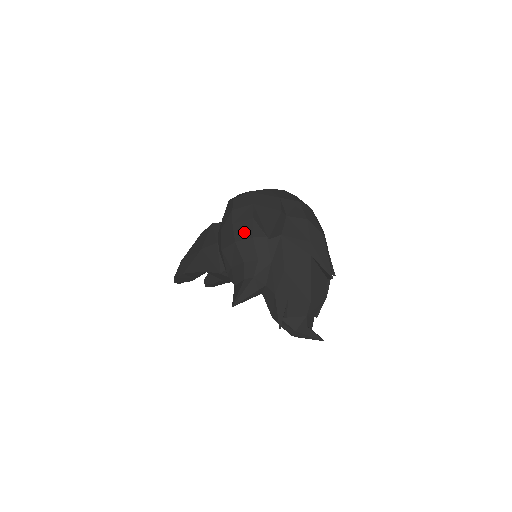
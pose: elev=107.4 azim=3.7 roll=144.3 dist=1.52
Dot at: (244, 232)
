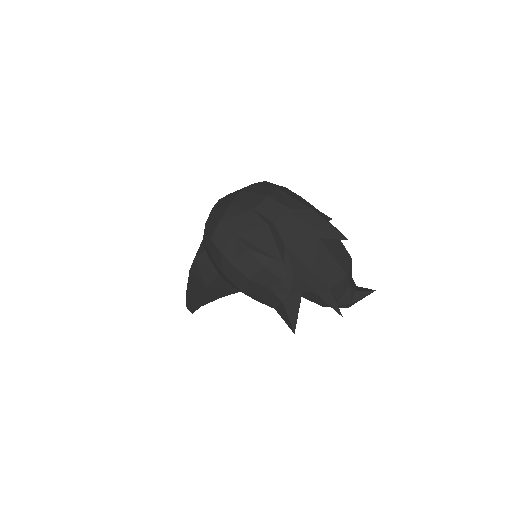
Dot at: (251, 266)
